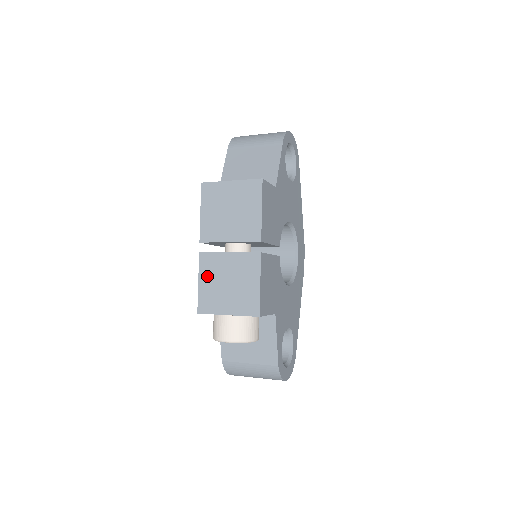
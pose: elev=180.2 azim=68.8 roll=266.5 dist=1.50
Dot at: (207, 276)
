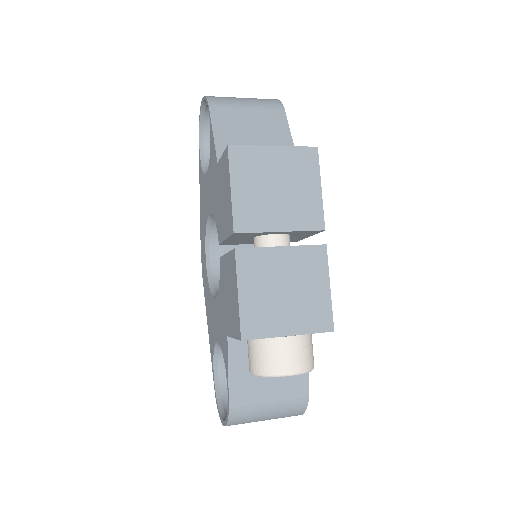
Dot at: (251, 282)
